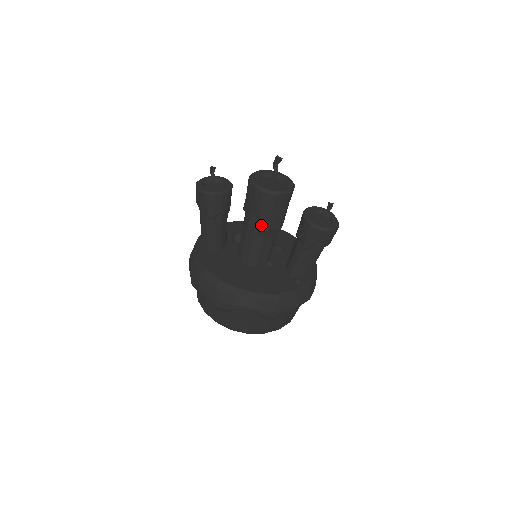
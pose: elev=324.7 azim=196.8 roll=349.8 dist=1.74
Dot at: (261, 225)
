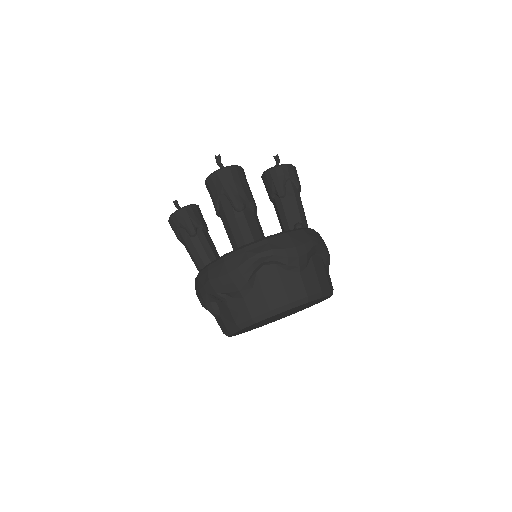
Dot at: (233, 200)
